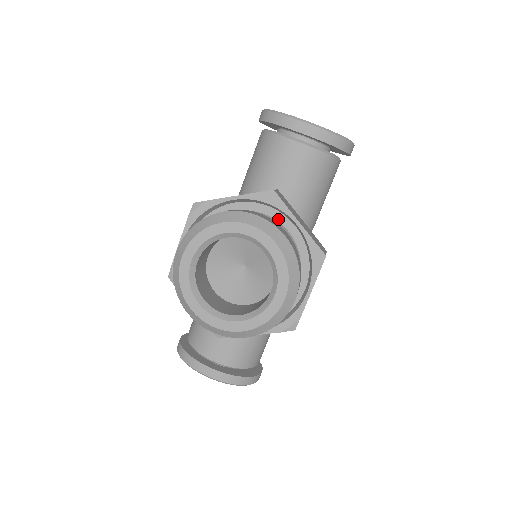
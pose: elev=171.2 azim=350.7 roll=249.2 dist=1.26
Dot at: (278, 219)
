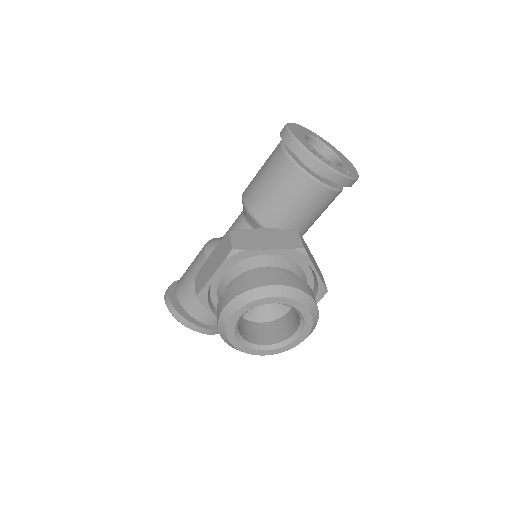
Dot at: (299, 263)
